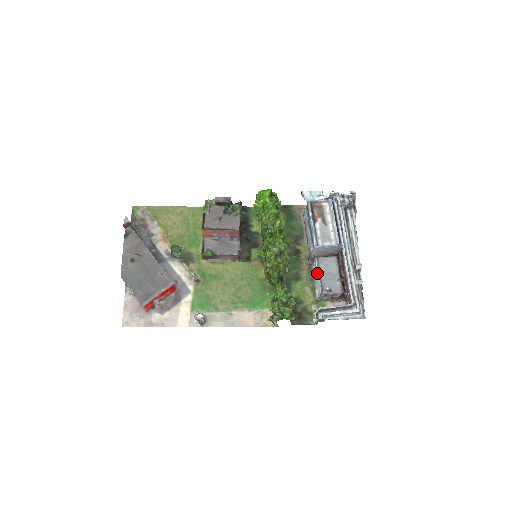
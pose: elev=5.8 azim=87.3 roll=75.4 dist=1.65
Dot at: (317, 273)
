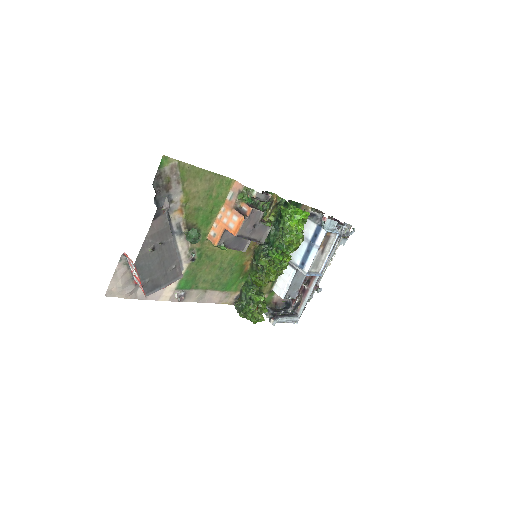
Dot at: (288, 279)
